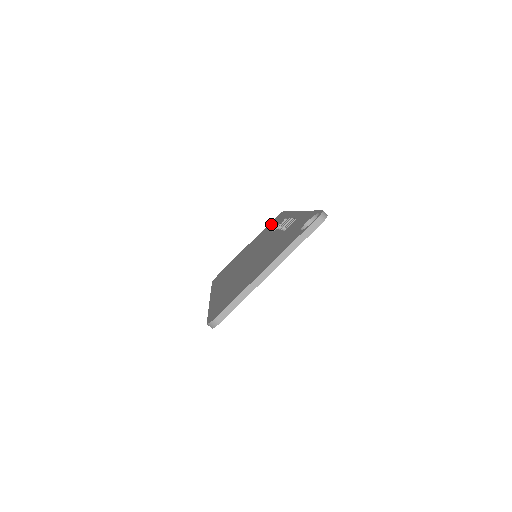
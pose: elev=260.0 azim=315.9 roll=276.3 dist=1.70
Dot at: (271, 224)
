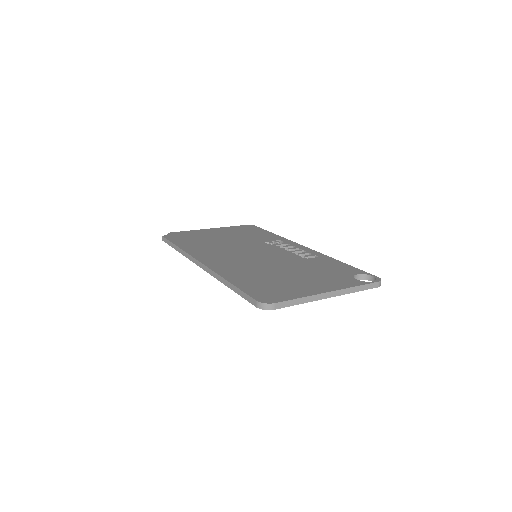
Dot at: (245, 229)
